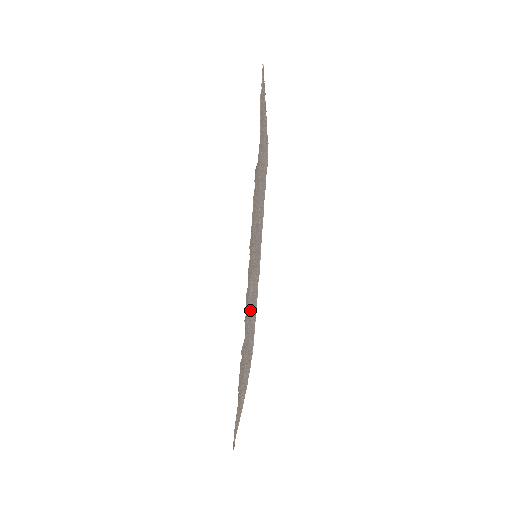
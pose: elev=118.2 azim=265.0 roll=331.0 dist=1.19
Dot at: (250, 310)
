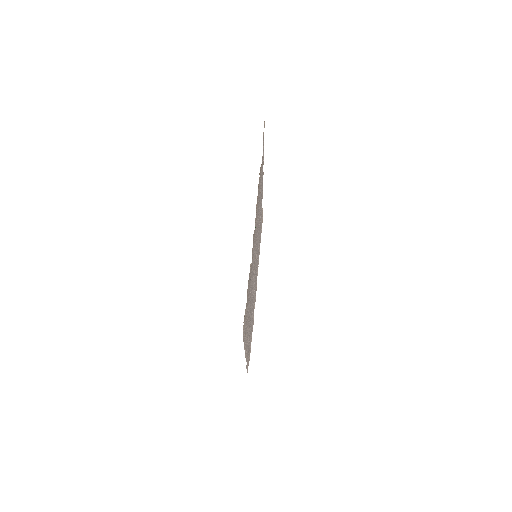
Dot at: (253, 275)
